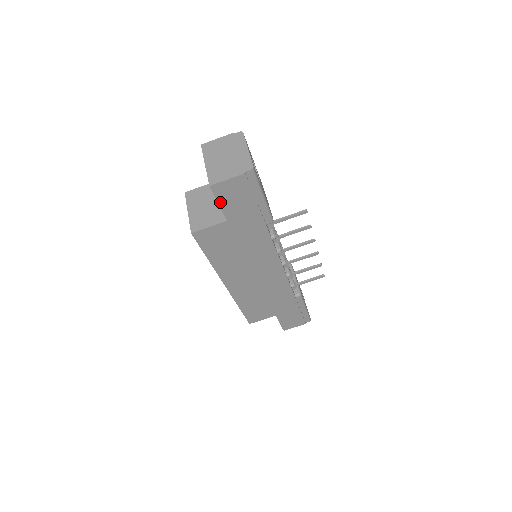
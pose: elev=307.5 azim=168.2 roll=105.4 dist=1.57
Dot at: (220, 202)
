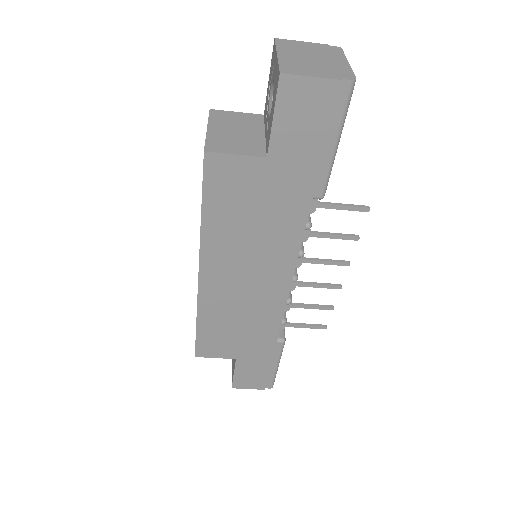
Dot at: (277, 115)
